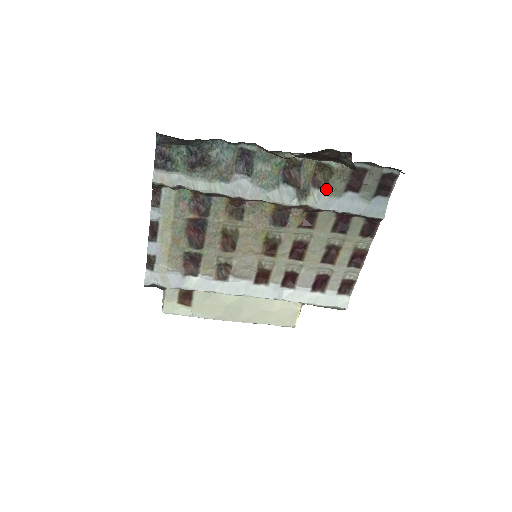
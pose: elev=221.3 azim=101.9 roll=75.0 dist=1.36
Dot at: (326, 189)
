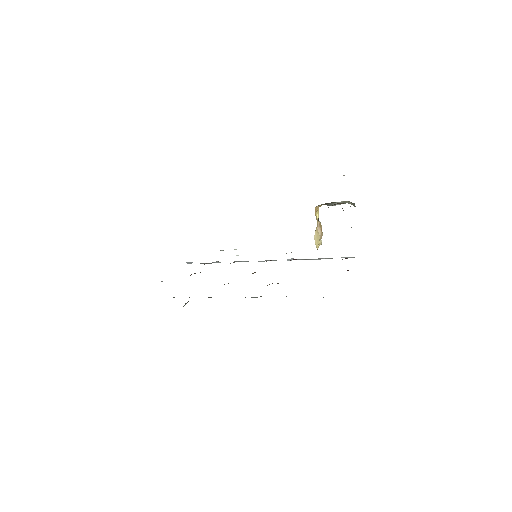
Dot at: occluded
